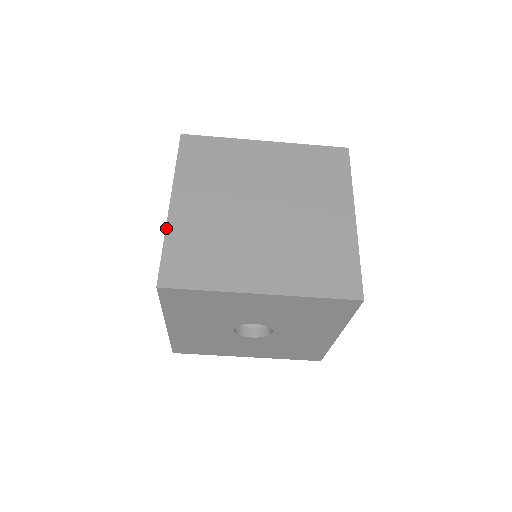
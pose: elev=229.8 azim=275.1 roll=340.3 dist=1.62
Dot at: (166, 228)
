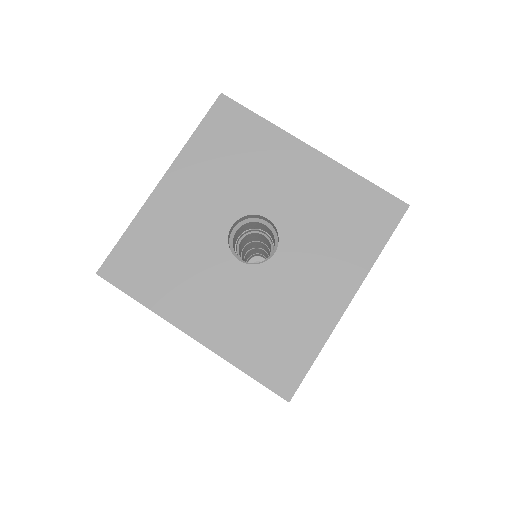
Dot at: occluded
